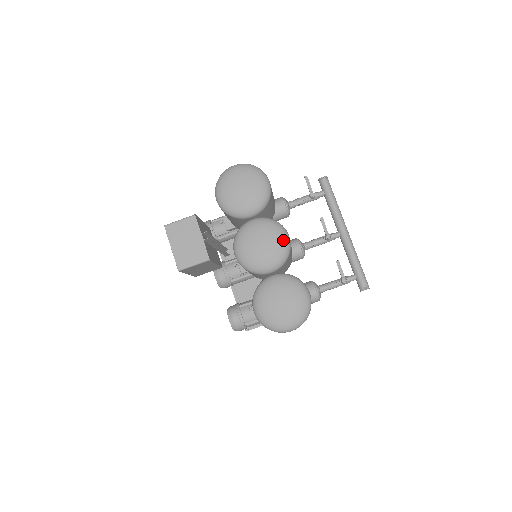
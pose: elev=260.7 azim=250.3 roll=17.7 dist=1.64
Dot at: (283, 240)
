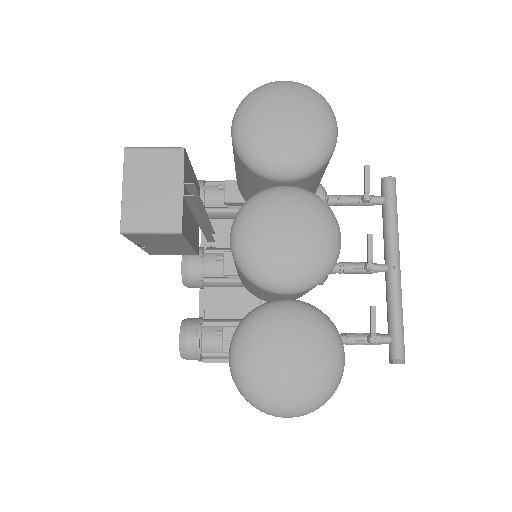
Dot at: (330, 242)
